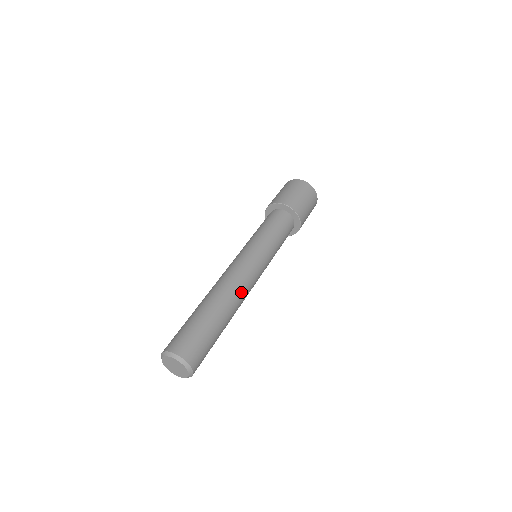
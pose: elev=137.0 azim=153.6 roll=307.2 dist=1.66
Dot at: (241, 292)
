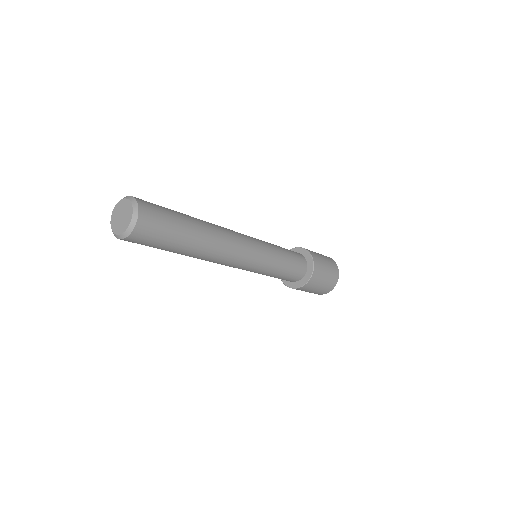
Dot at: occluded
